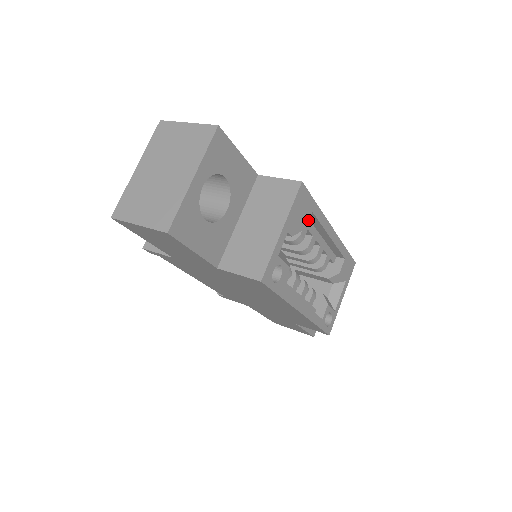
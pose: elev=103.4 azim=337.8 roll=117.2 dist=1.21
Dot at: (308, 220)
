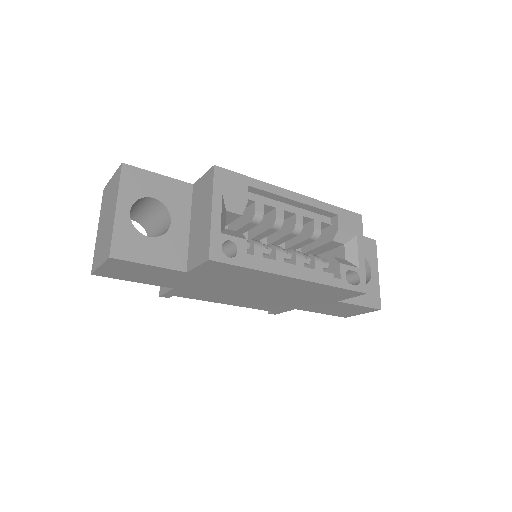
Dot at: (247, 194)
